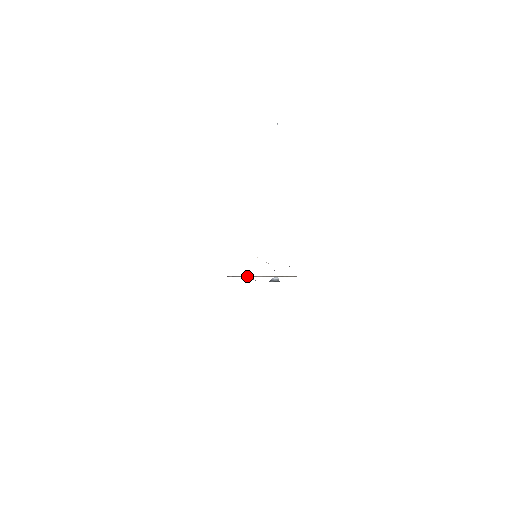
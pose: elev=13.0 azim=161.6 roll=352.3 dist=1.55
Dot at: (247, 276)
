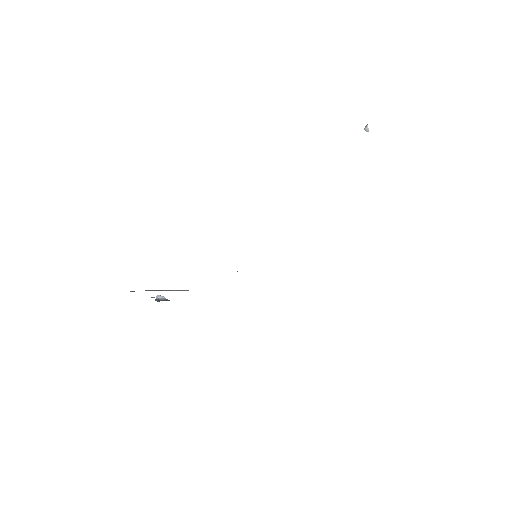
Dot at: (161, 290)
